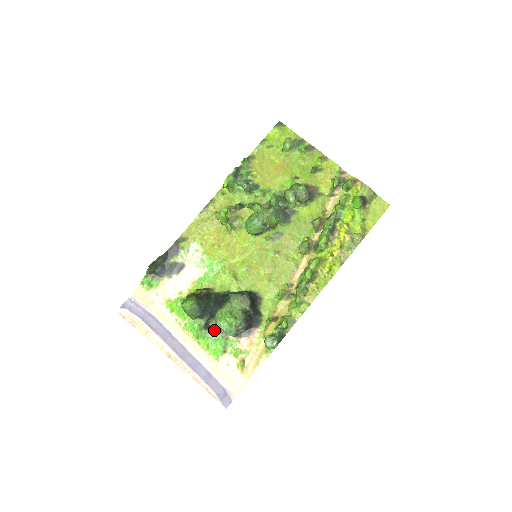
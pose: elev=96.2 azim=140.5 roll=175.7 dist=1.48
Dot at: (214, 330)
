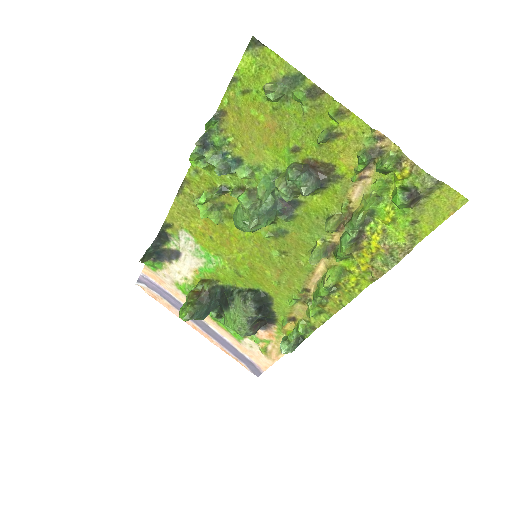
Dot at: occluded
